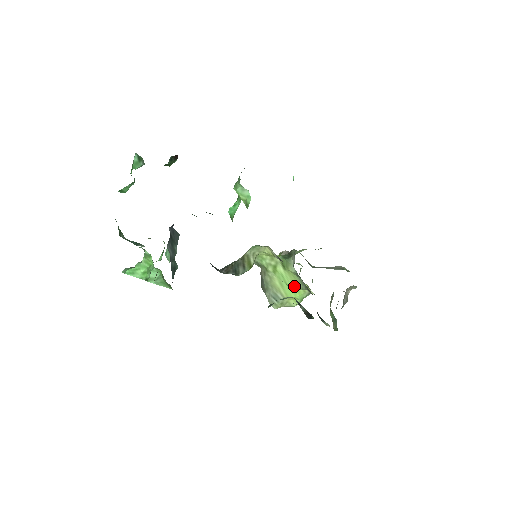
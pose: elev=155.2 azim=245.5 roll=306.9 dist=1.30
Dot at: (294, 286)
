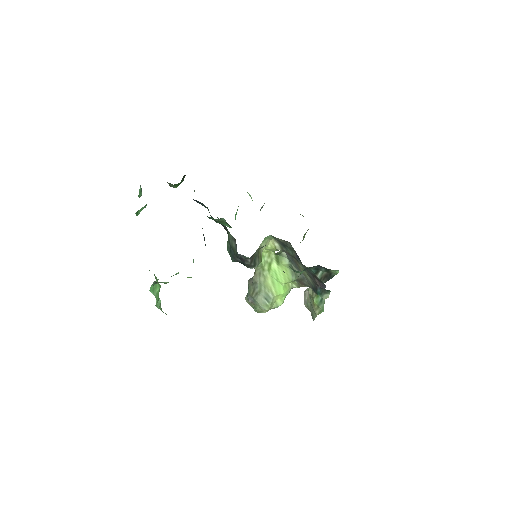
Dot at: (285, 280)
